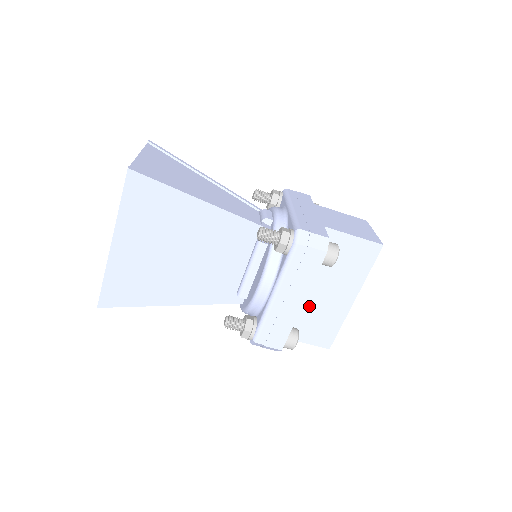
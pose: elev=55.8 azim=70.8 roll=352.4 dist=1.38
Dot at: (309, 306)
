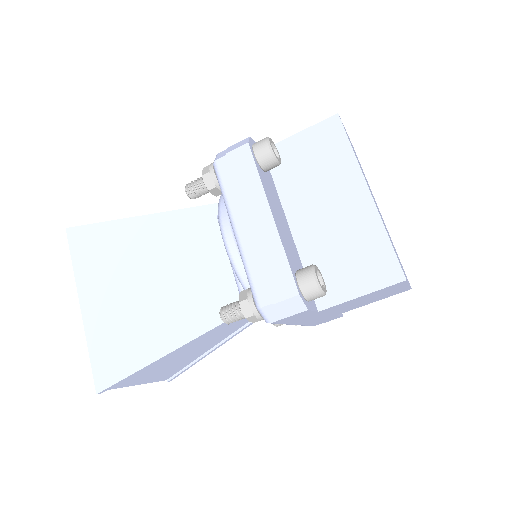
Dot at: (323, 242)
